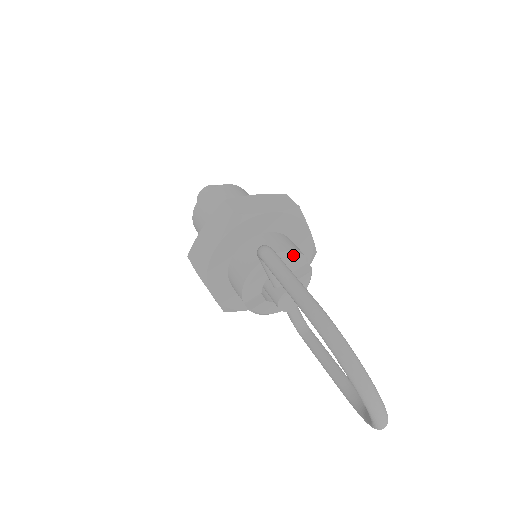
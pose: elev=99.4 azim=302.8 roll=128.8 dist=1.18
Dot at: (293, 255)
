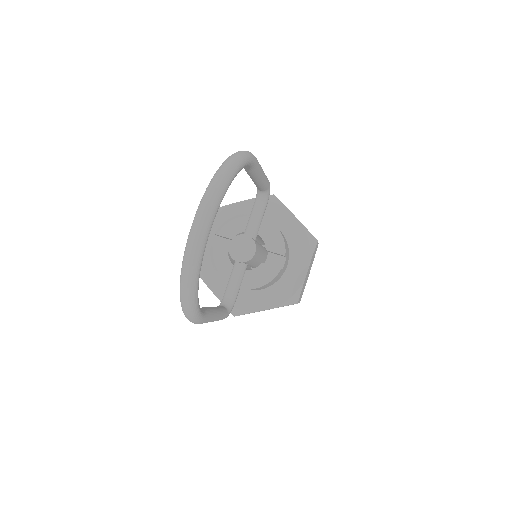
Dot at: (278, 234)
